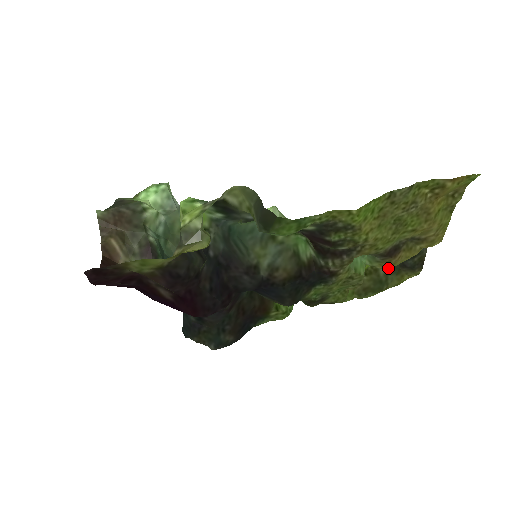
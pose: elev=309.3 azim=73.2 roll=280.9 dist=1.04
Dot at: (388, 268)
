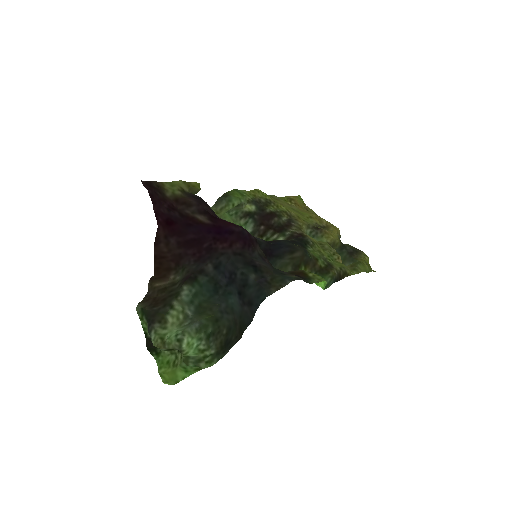
Dot at: (332, 238)
